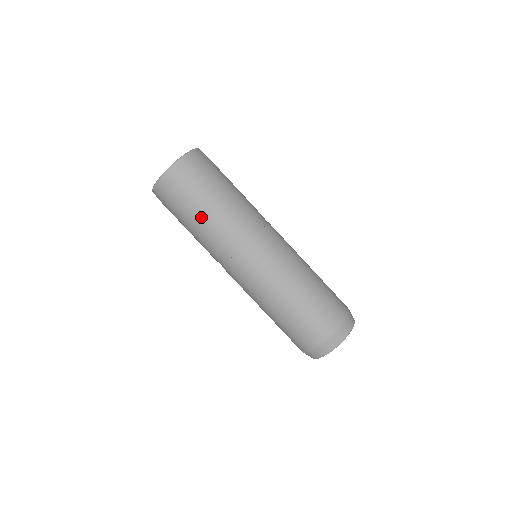
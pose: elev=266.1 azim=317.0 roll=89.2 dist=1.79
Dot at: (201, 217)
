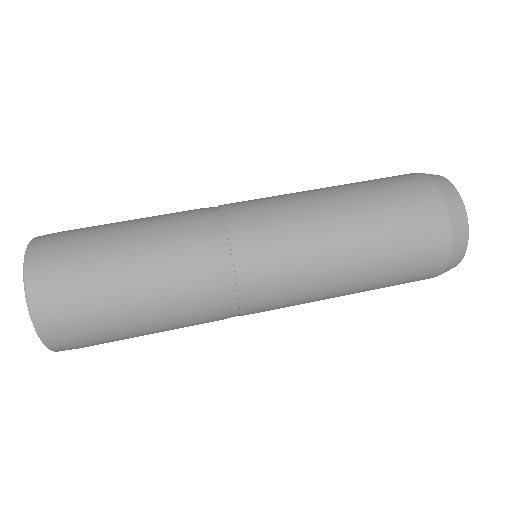
Dot at: (147, 316)
